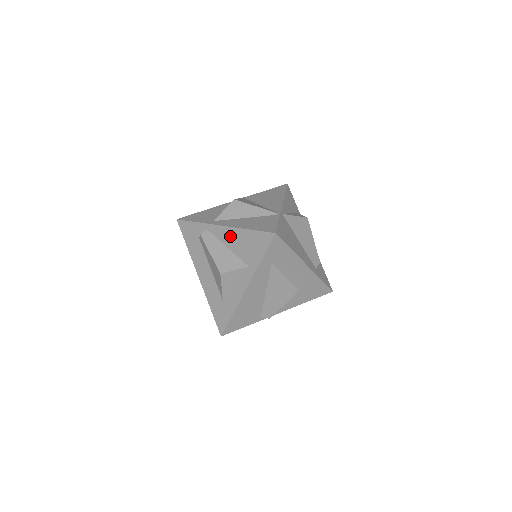
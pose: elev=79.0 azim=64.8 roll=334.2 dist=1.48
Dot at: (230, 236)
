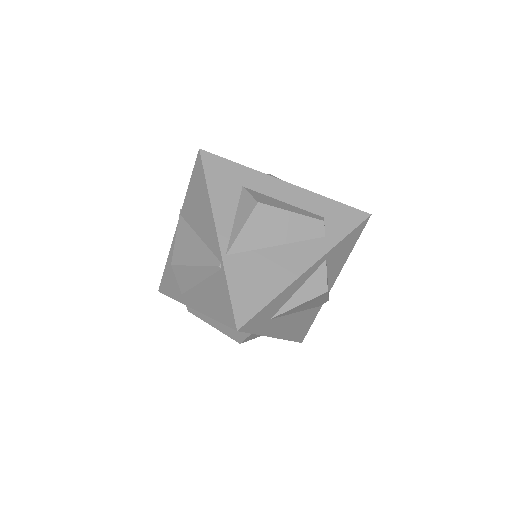
Dot at: occluded
